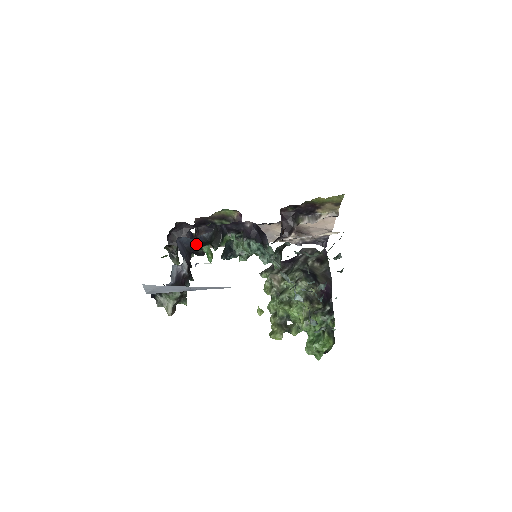
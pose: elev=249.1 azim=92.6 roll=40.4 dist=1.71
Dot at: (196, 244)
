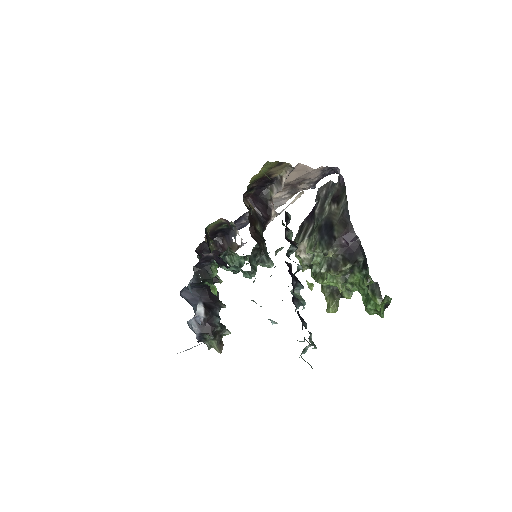
Dot at: (198, 285)
